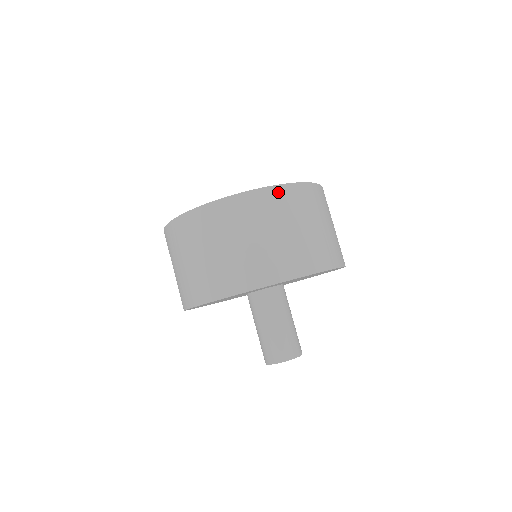
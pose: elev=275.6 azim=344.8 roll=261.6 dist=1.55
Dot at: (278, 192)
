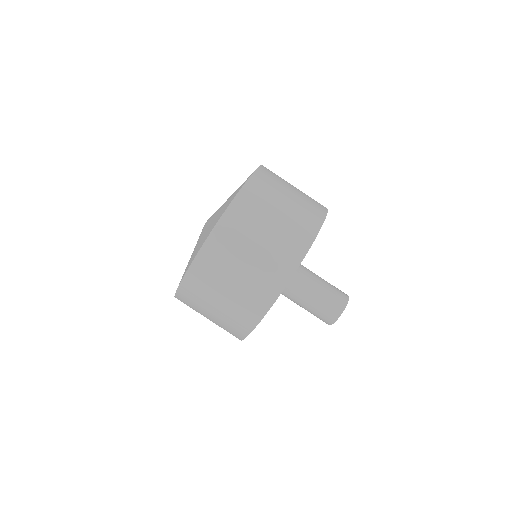
Dot at: (264, 170)
